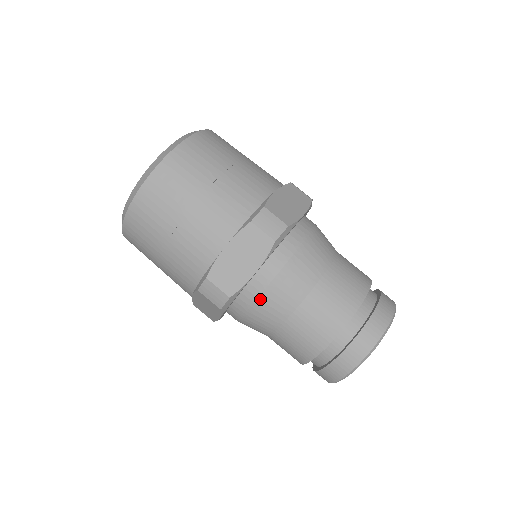
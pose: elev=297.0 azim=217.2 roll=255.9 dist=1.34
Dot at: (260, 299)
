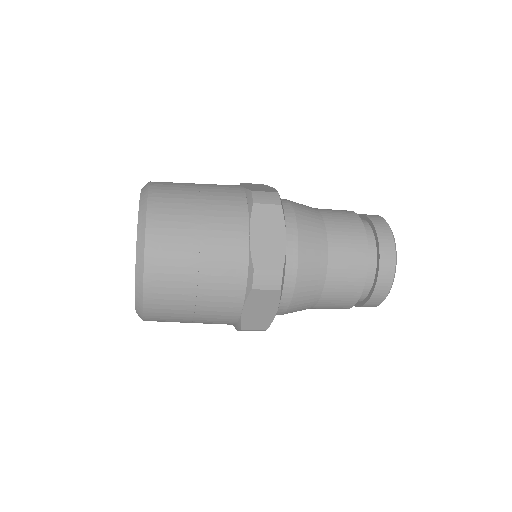
Dot at: (300, 261)
